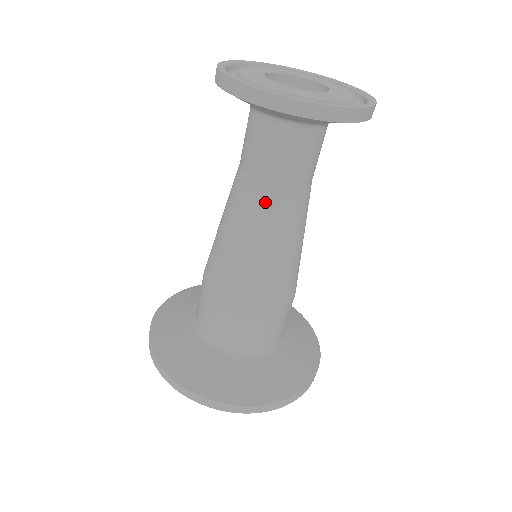
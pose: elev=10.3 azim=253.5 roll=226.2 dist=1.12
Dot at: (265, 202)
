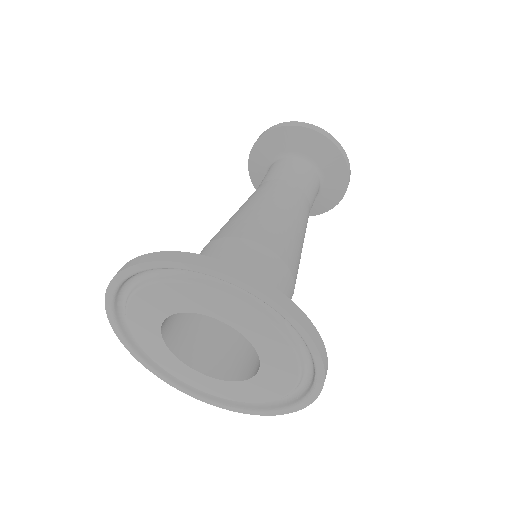
Dot at: (288, 189)
